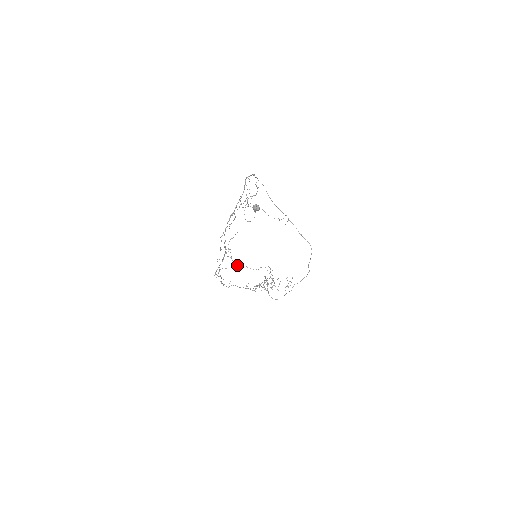
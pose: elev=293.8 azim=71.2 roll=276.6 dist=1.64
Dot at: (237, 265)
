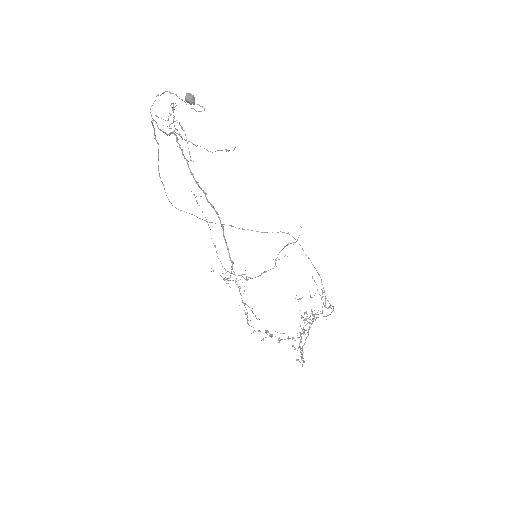
Dot at: (252, 278)
